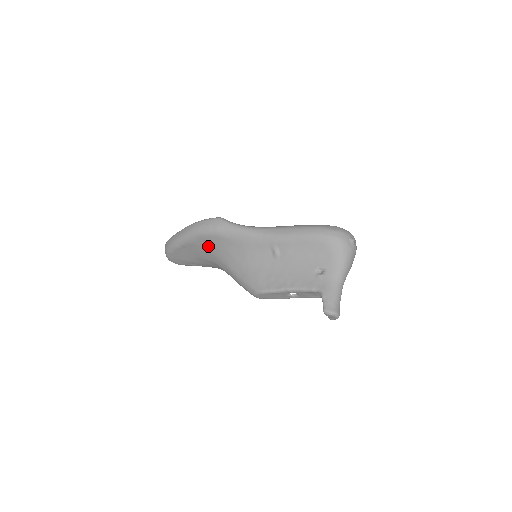
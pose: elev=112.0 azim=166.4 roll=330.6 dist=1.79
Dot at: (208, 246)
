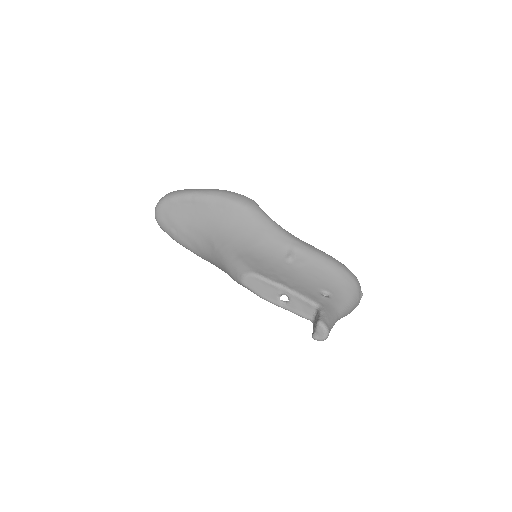
Dot at: (221, 215)
